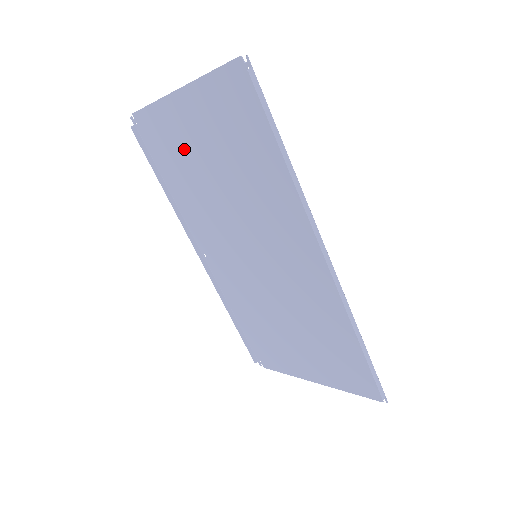
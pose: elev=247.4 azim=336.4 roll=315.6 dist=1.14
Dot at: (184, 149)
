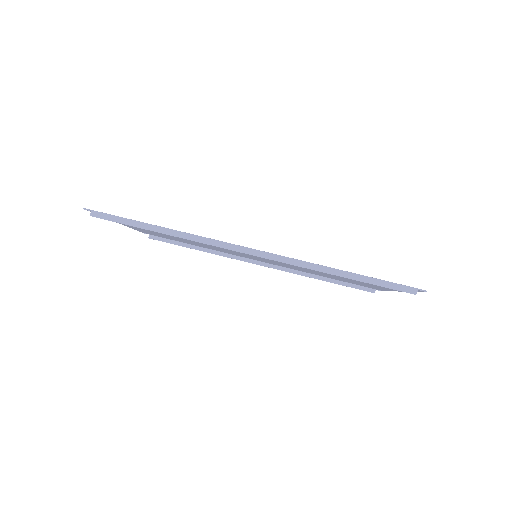
Dot at: (164, 235)
